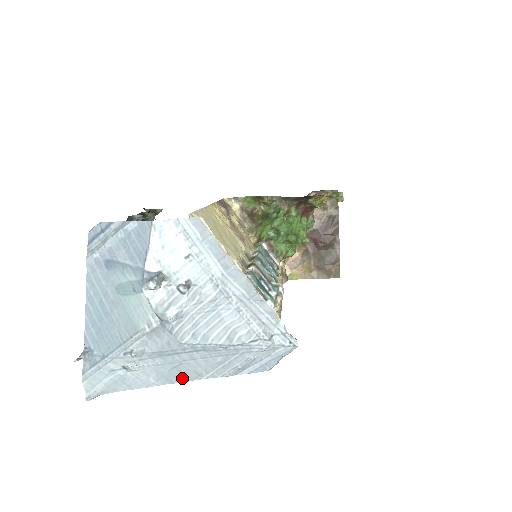
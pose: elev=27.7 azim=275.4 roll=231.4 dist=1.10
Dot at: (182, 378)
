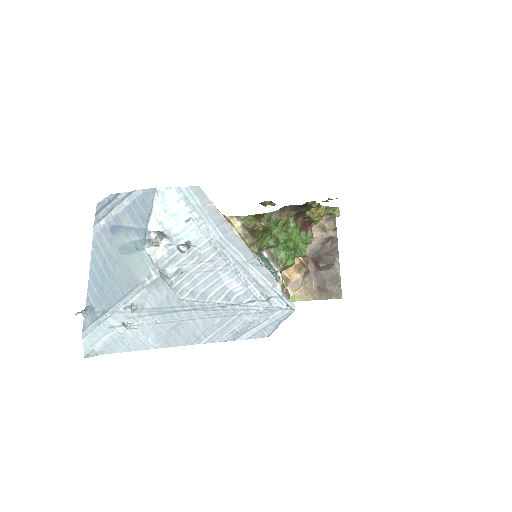
Dot at: (180, 341)
